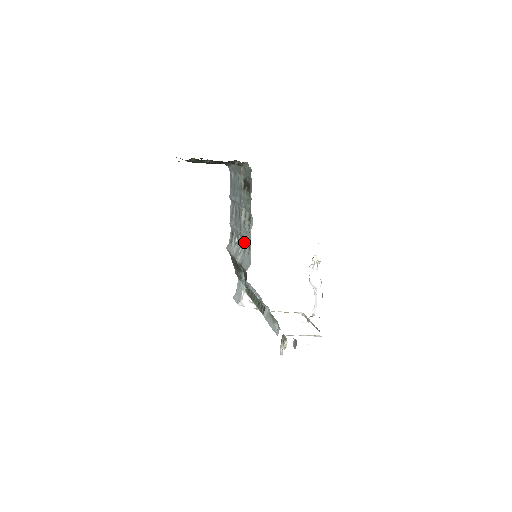
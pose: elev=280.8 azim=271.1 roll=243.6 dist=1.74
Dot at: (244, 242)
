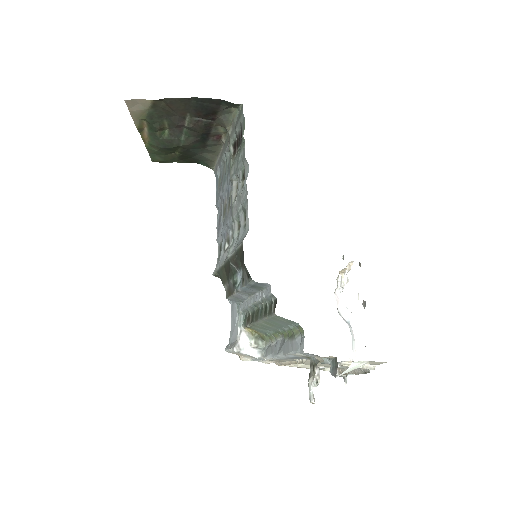
Dot at: (237, 227)
